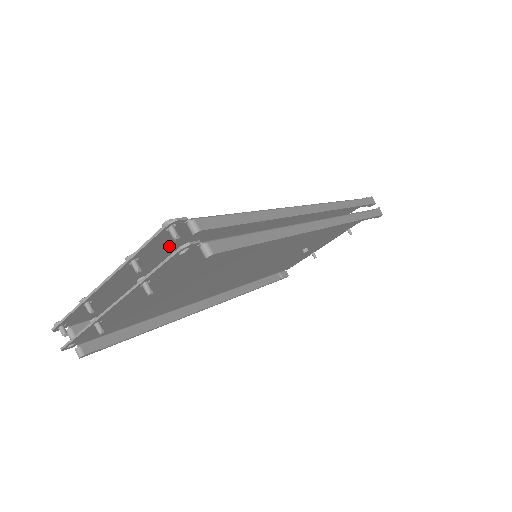
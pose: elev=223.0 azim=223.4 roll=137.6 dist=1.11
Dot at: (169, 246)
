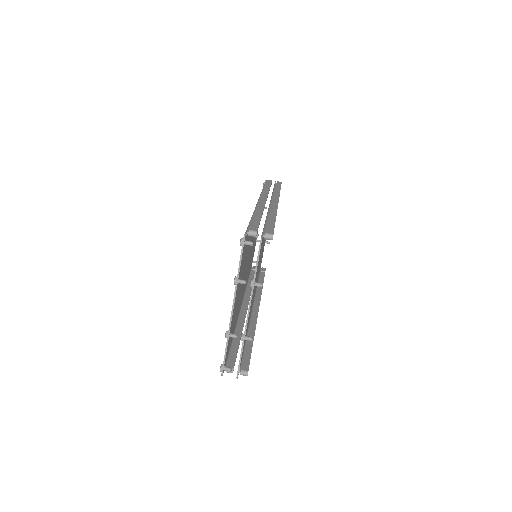
Dot at: (242, 262)
